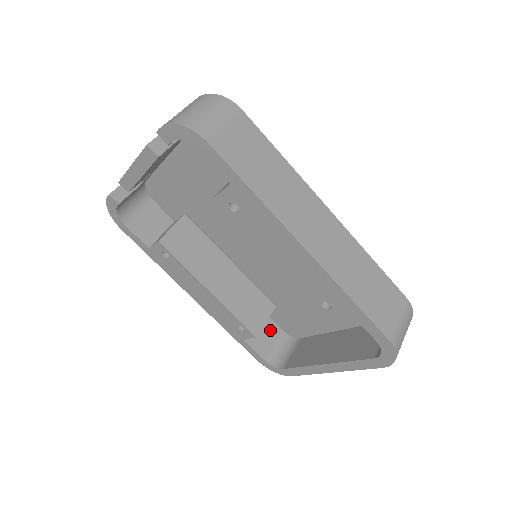
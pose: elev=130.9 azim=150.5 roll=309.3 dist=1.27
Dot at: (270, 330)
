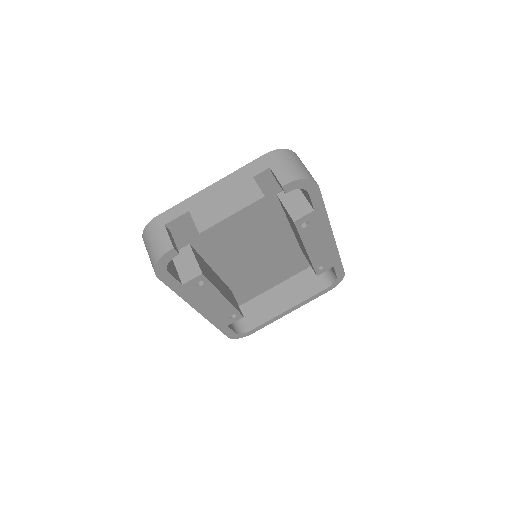
Dot at: occluded
